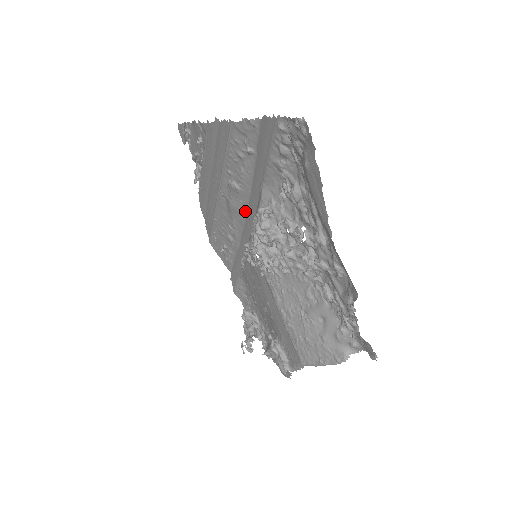
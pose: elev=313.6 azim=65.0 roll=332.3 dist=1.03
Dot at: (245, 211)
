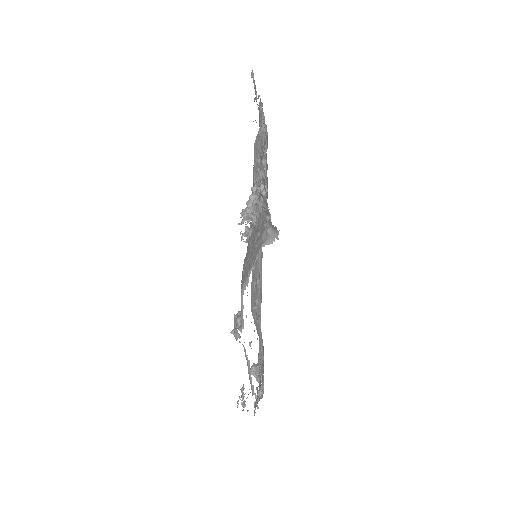
Dot at: occluded
